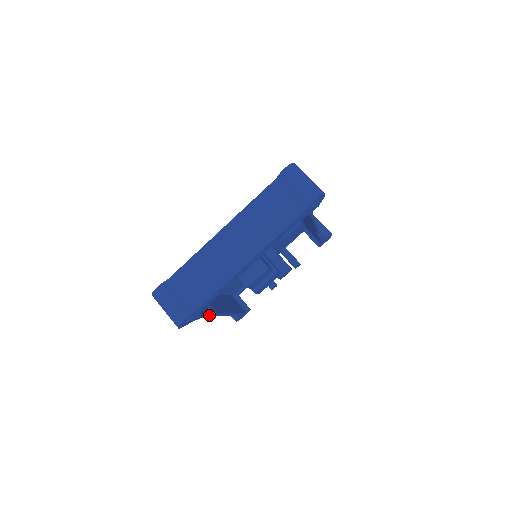
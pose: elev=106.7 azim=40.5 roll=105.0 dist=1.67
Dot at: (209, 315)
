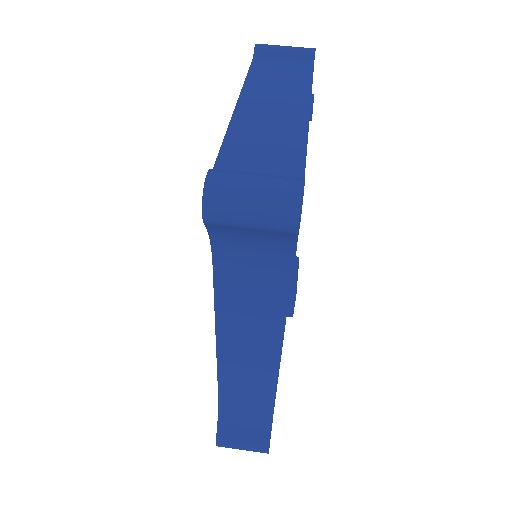
Dot at: (290, 281)
